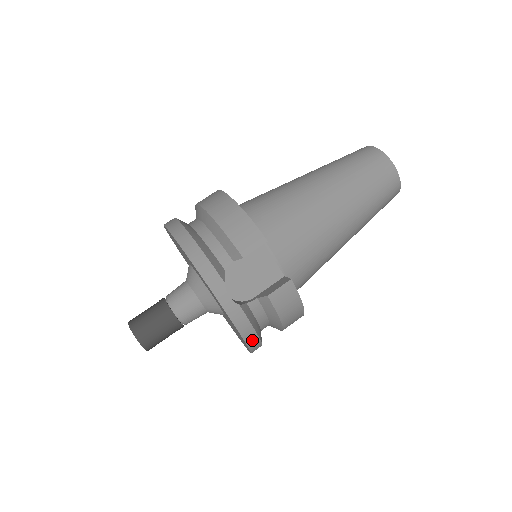
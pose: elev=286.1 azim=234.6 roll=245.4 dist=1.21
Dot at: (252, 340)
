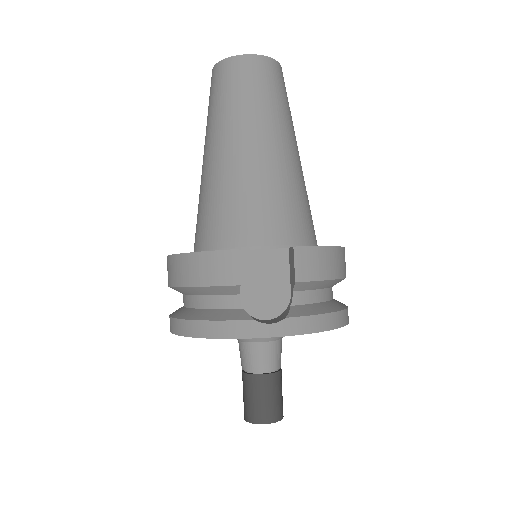
Dot at: (333, 321)
